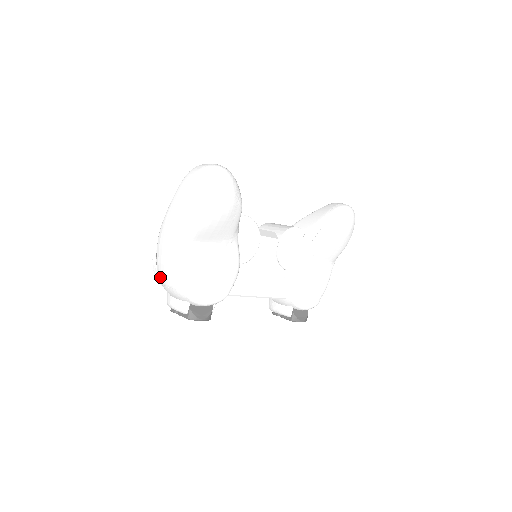
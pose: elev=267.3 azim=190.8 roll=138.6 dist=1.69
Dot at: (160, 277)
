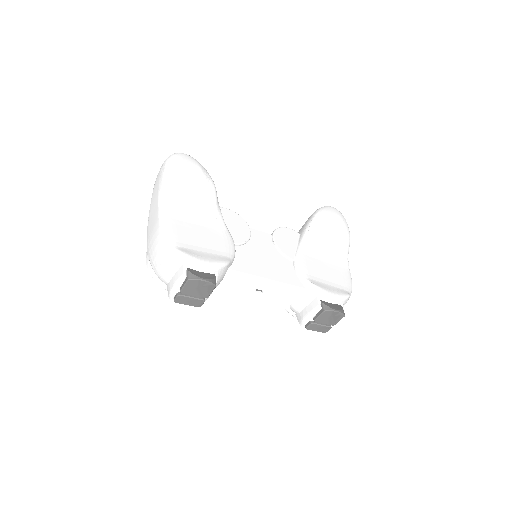
Dot at: (153, 264)
